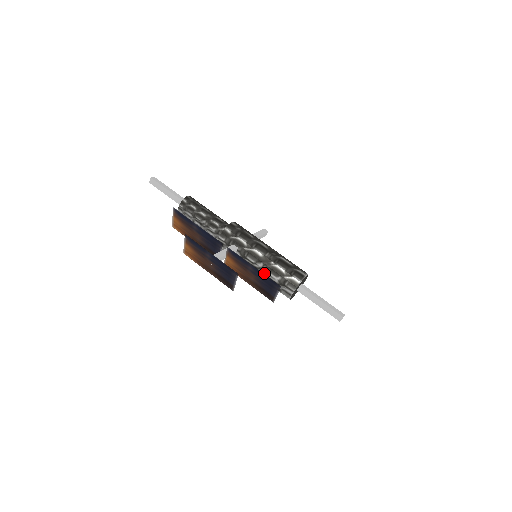
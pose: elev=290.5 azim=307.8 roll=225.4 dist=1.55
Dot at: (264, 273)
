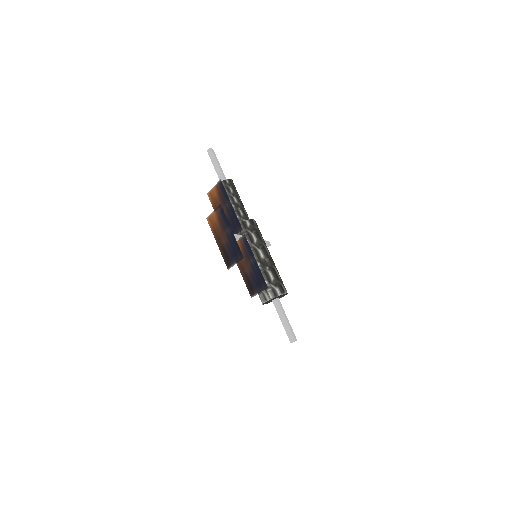
Dot at: occluded
